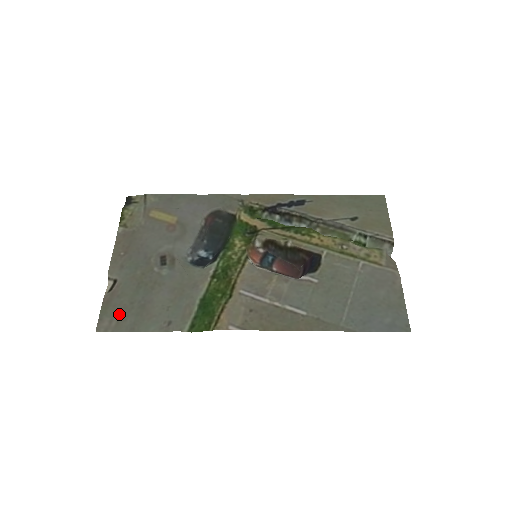
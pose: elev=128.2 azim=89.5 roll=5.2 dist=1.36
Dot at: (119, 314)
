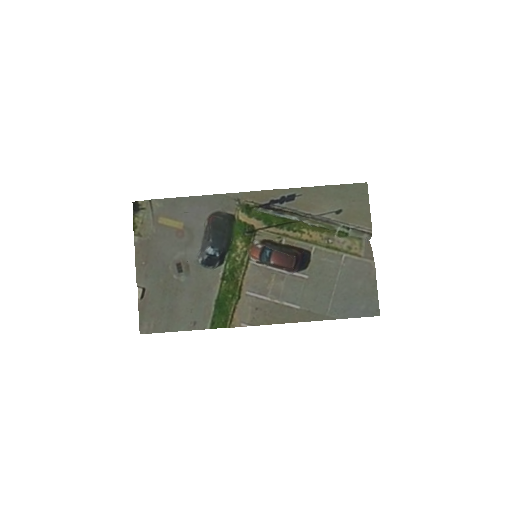
Dot at: (154, 318)
